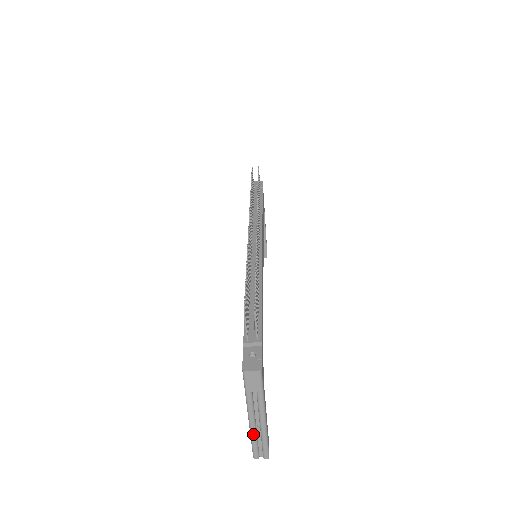
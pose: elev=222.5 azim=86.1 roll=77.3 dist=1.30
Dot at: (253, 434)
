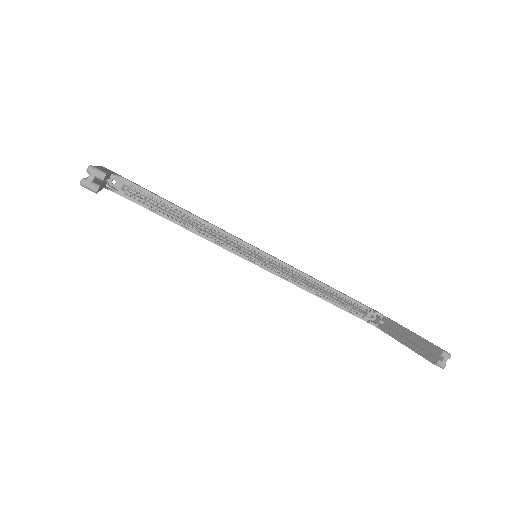
Dot at: occluded
